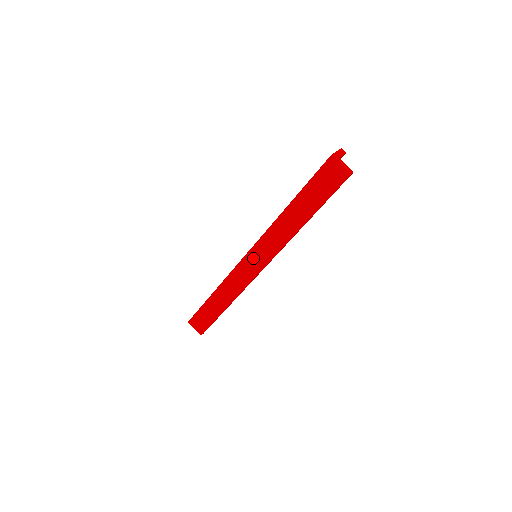
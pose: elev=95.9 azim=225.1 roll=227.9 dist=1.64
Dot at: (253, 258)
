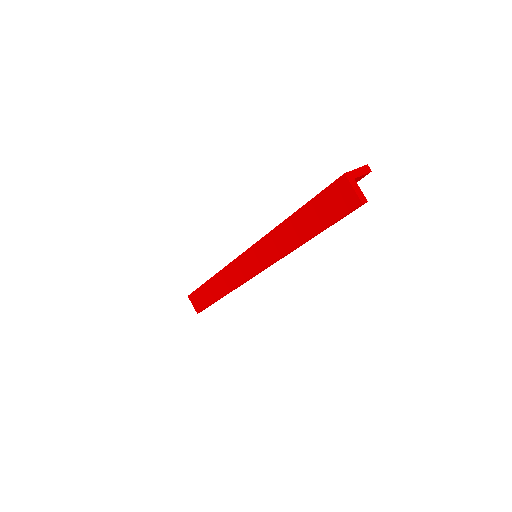
Dot at: (250, 259)
